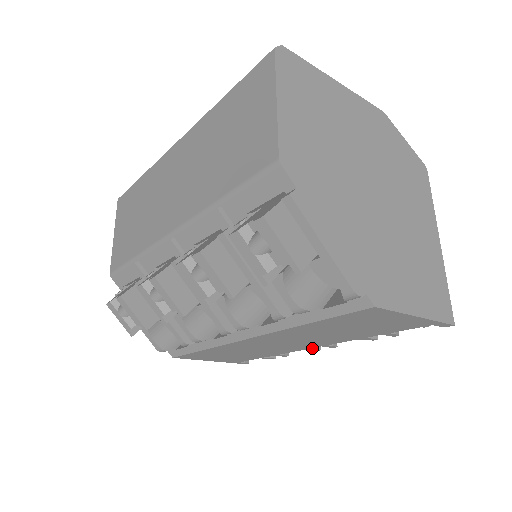
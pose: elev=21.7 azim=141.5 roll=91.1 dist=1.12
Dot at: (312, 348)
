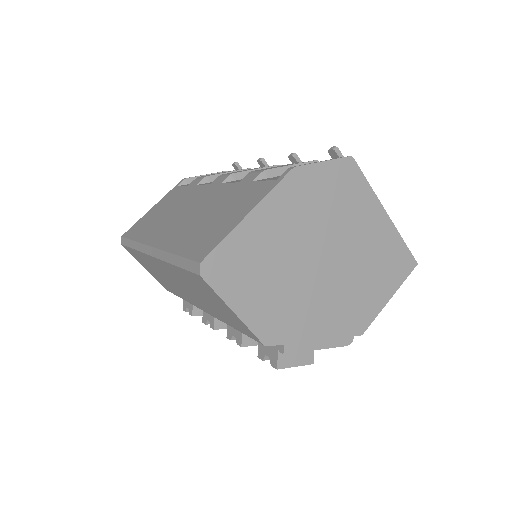
Dot at: occluded
